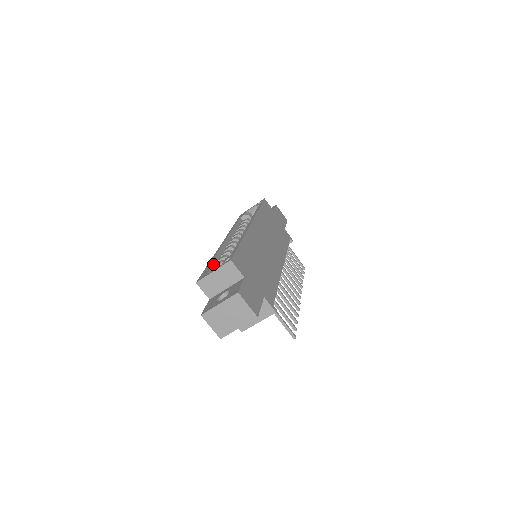
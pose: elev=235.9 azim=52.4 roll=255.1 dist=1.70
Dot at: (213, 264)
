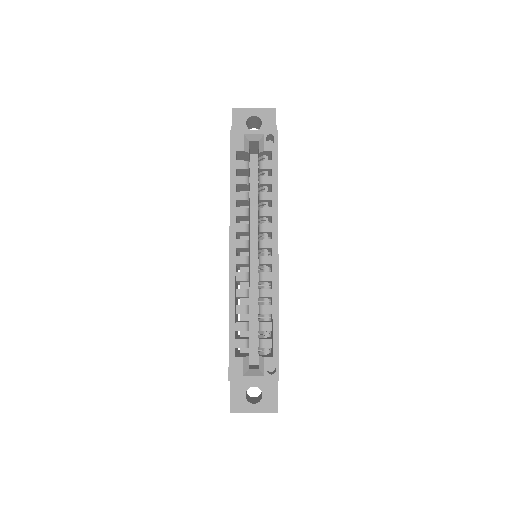
Dot at: (235, 329)
